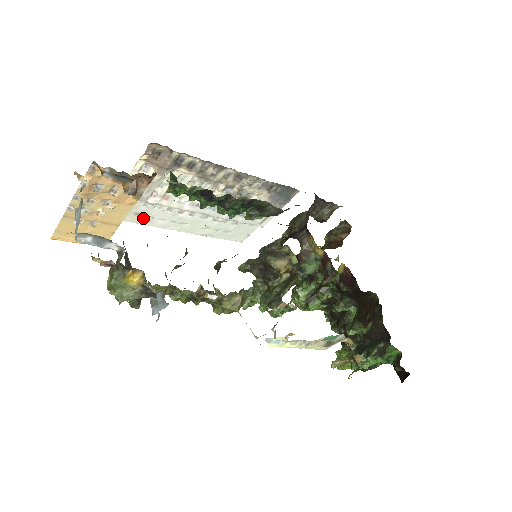
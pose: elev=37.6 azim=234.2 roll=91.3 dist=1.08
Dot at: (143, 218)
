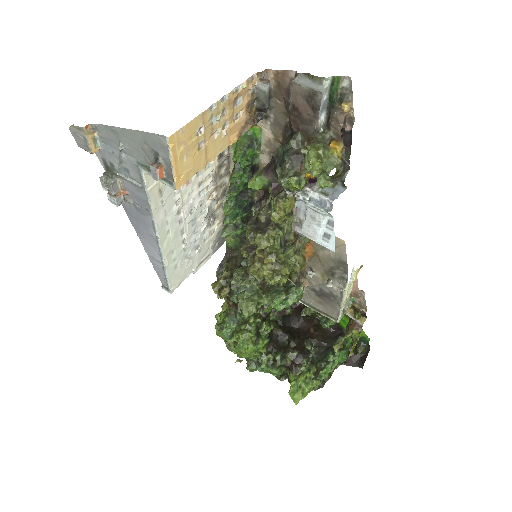
Dot at: (159, 200)
